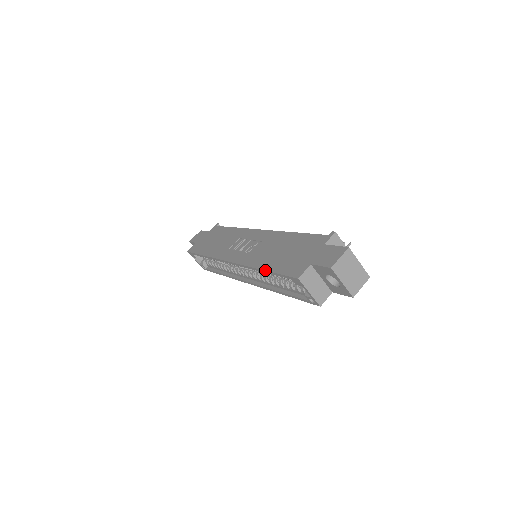
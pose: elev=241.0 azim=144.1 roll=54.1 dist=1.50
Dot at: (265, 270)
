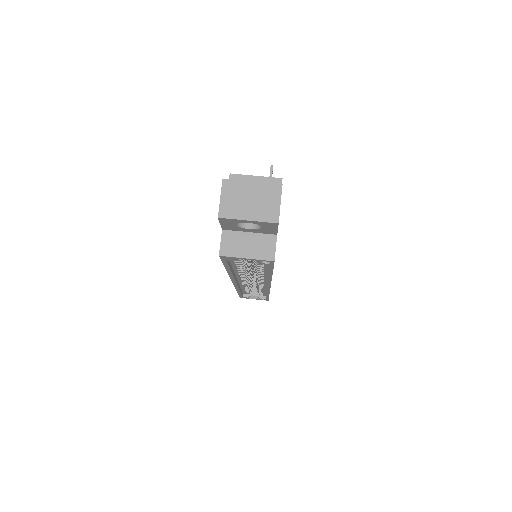
Dot at: occluded
